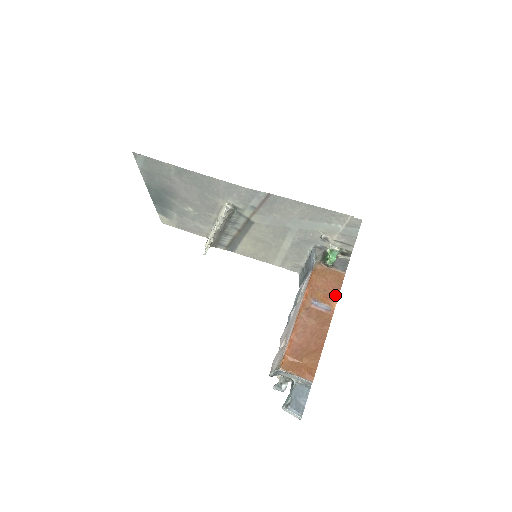
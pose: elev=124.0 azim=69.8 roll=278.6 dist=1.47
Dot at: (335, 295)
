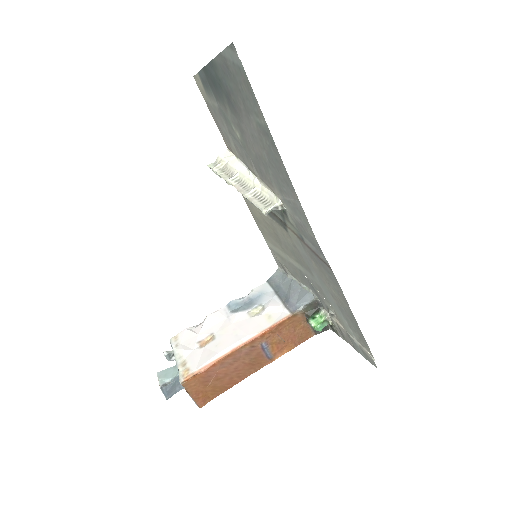
Dot at: (287, 349)
